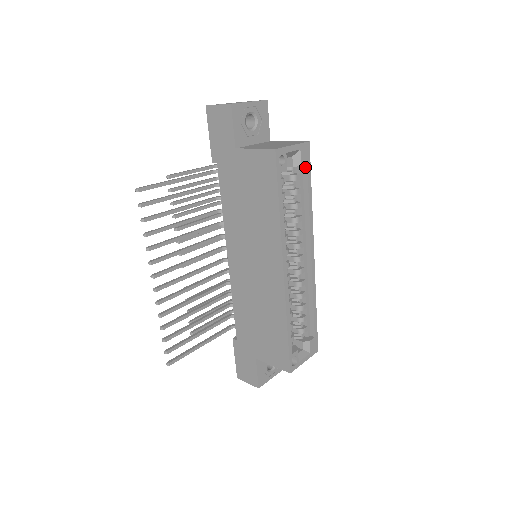
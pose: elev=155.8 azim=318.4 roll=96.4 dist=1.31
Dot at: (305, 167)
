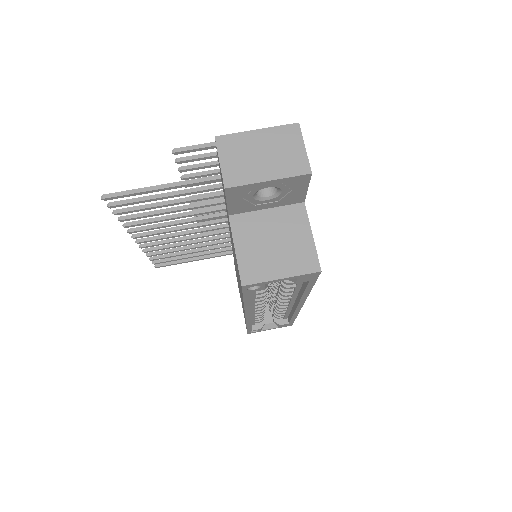
Dot at: occluded
